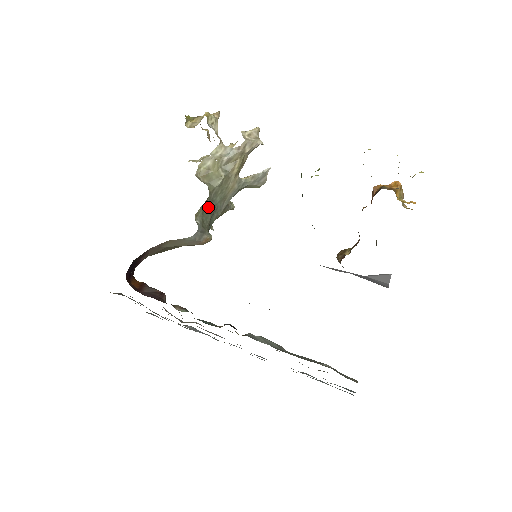
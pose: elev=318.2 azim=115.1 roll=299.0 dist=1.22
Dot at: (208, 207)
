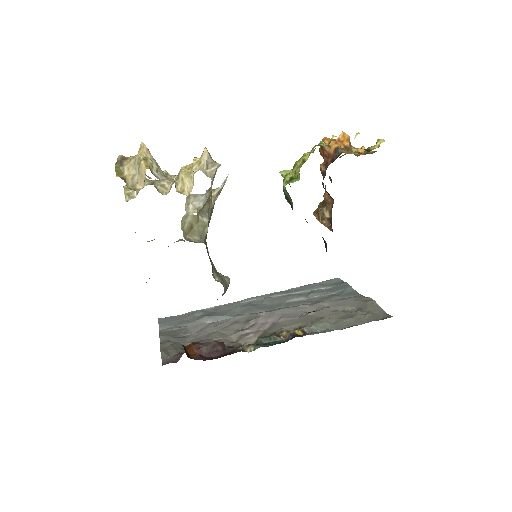
Dot at: (208, 255)
